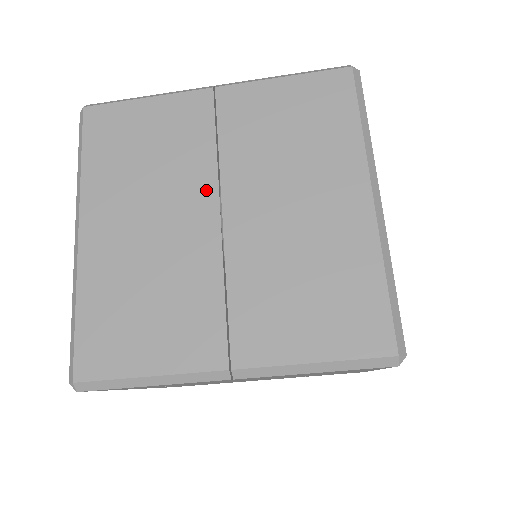
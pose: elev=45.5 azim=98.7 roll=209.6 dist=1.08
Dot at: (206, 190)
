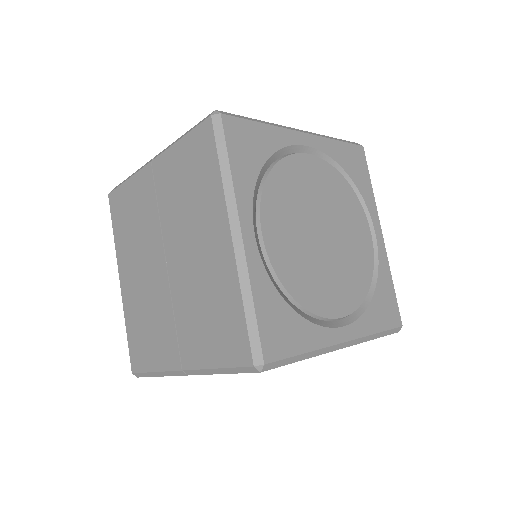
Dot at: (158, 244)
